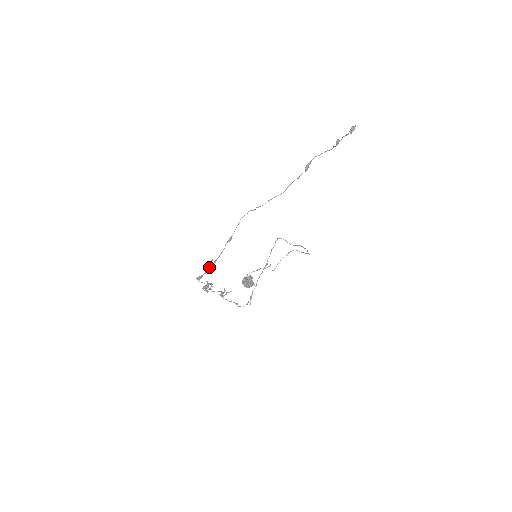
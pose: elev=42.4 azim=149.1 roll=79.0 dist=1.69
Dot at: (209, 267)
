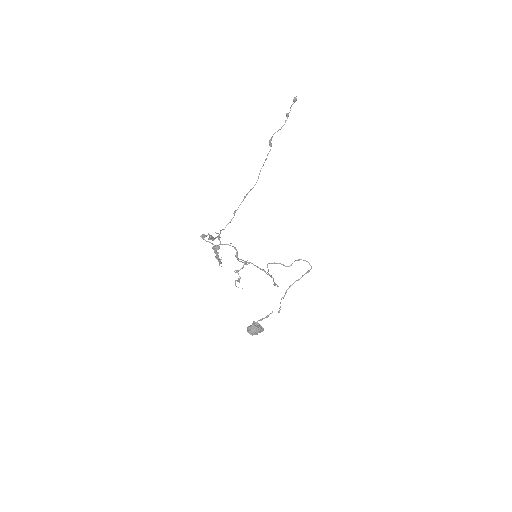
Dot at: (209, 236)
